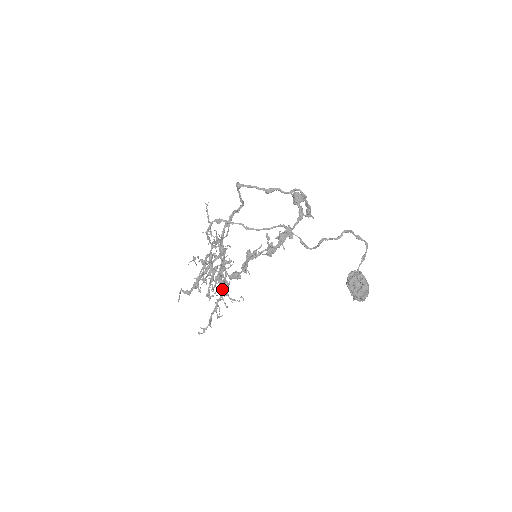
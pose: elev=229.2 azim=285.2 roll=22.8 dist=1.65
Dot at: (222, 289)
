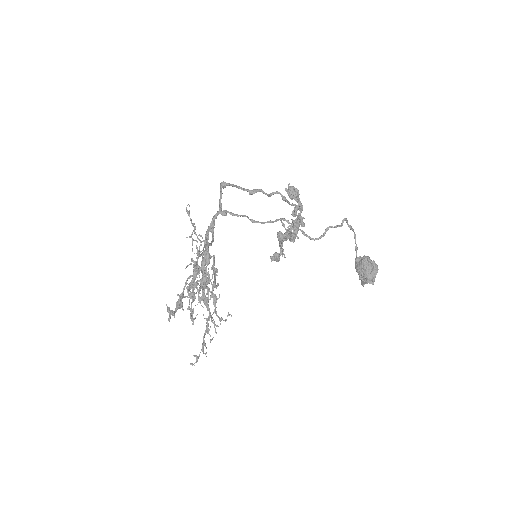
Dot at: (208, 306)
